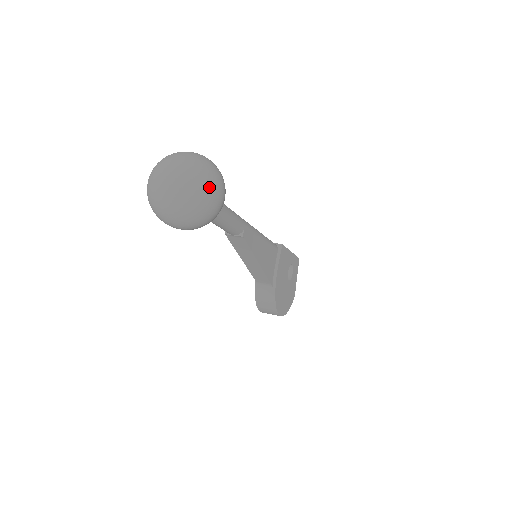
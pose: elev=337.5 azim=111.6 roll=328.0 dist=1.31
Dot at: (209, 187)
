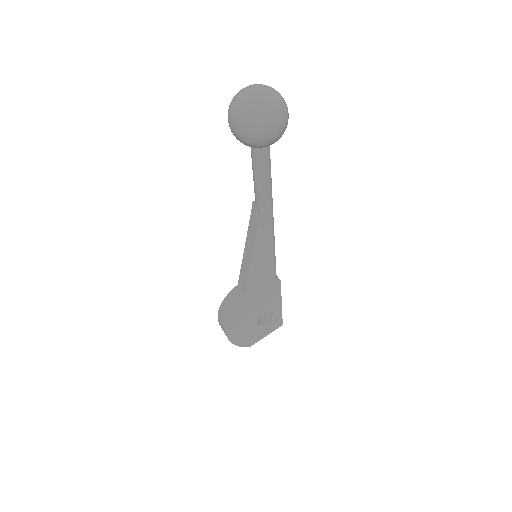
Dot at: (271, 112)
